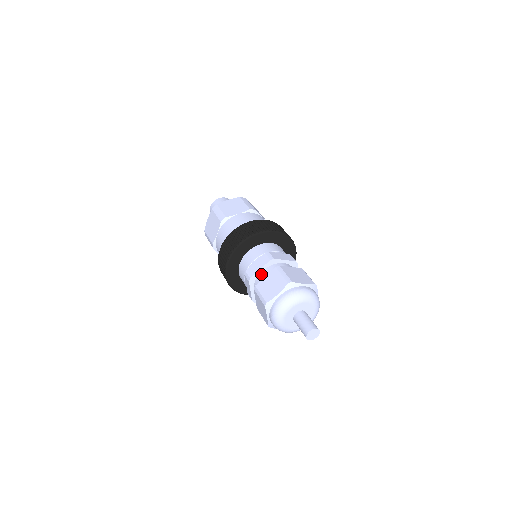
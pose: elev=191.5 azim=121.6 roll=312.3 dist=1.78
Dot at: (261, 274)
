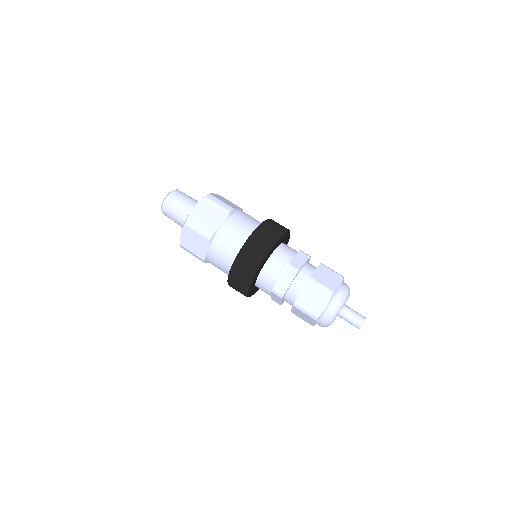
Dot at: (291, 288)
